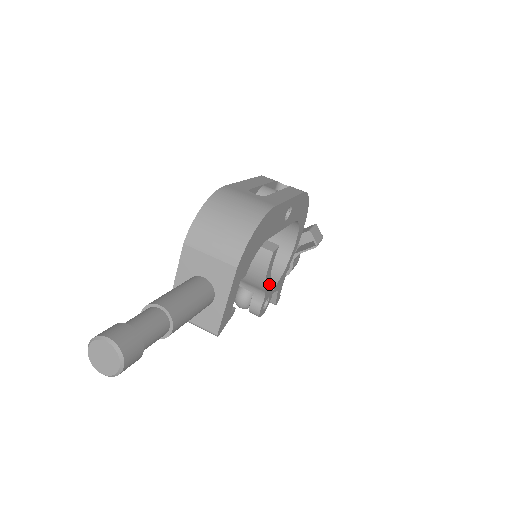
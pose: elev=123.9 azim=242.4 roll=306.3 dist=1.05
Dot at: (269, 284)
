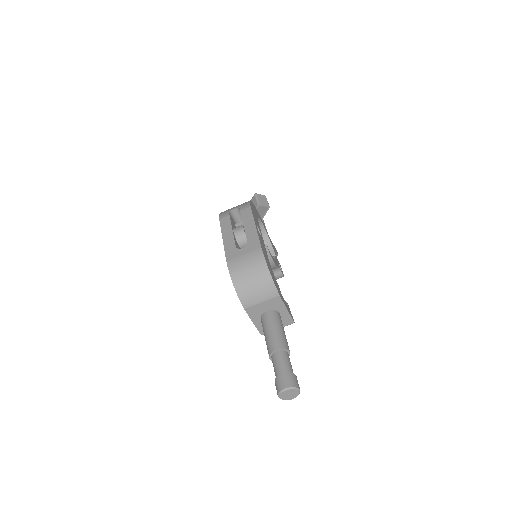
Dot at: (276, 261)
